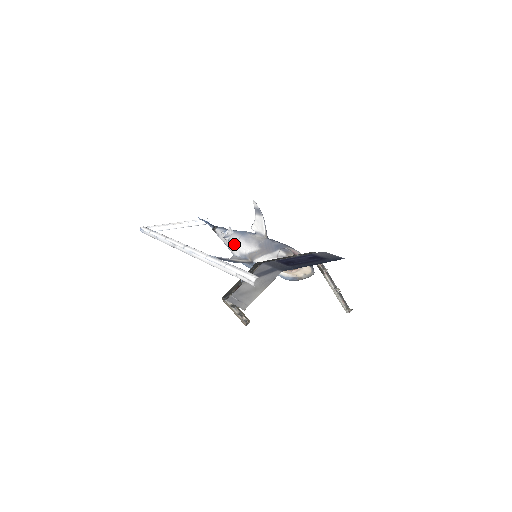
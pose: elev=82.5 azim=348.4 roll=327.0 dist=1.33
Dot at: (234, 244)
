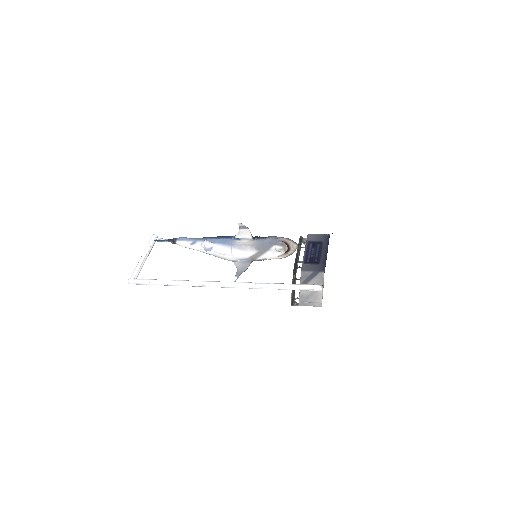
Dot at: (228, 254)
